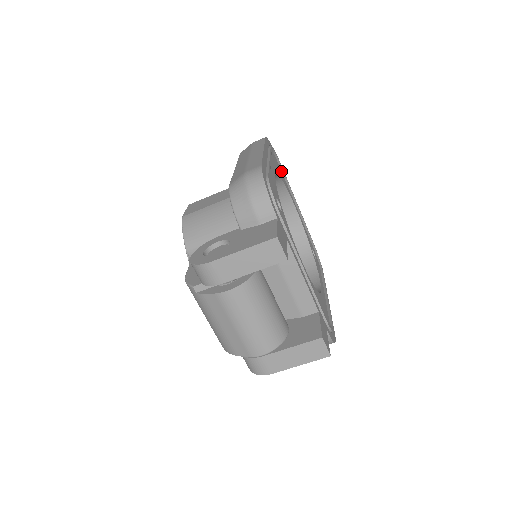
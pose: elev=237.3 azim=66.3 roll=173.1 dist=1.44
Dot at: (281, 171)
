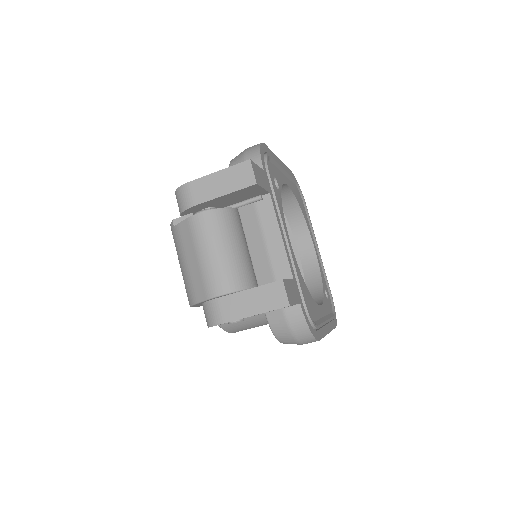
Dot at: (305, 210)
